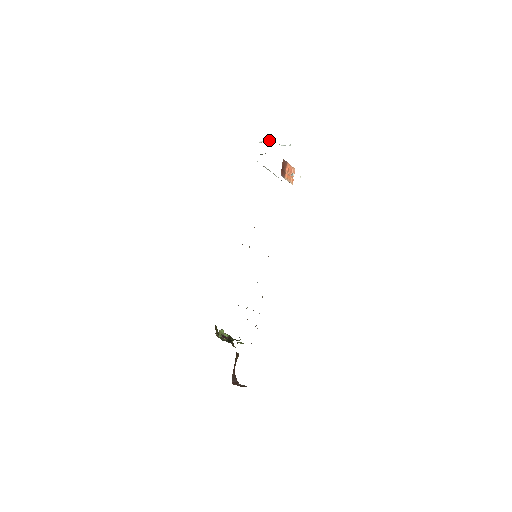
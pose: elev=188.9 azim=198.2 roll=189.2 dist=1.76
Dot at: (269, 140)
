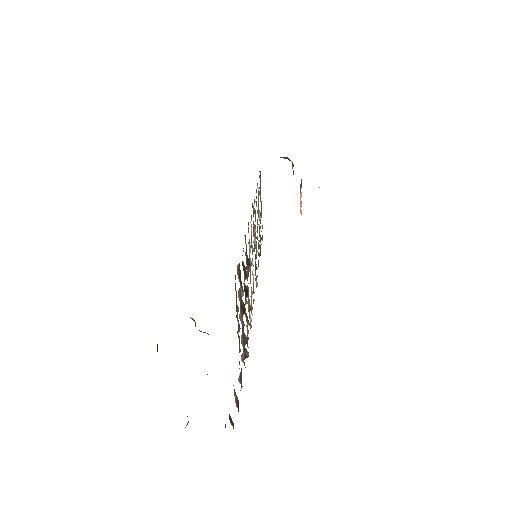
Dot at: occluded
